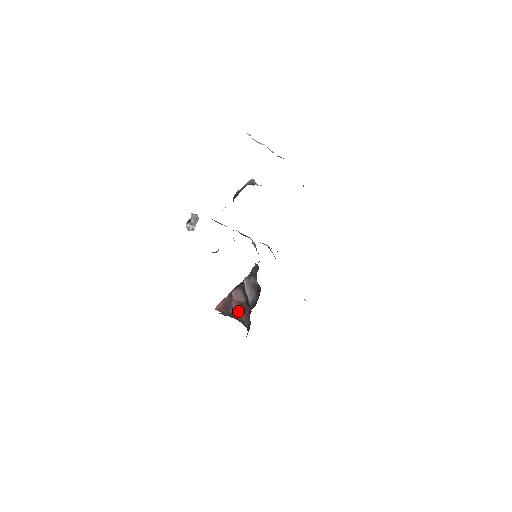
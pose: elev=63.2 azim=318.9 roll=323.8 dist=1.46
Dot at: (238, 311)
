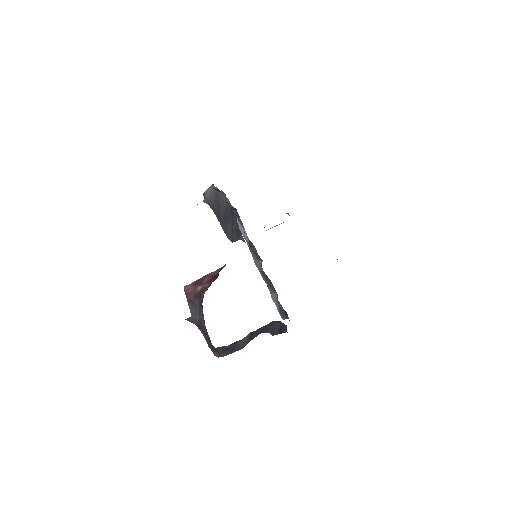
Dot at: (205, 285)
